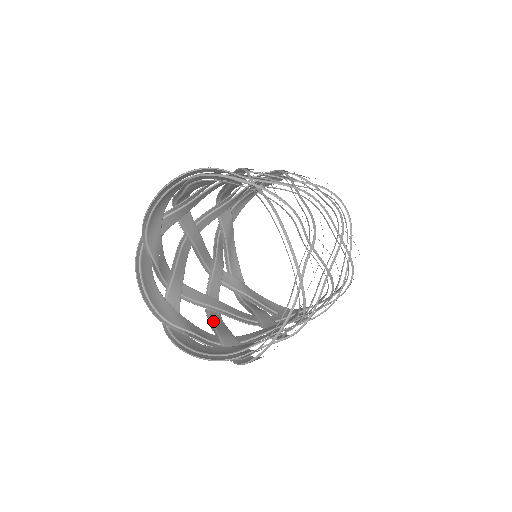
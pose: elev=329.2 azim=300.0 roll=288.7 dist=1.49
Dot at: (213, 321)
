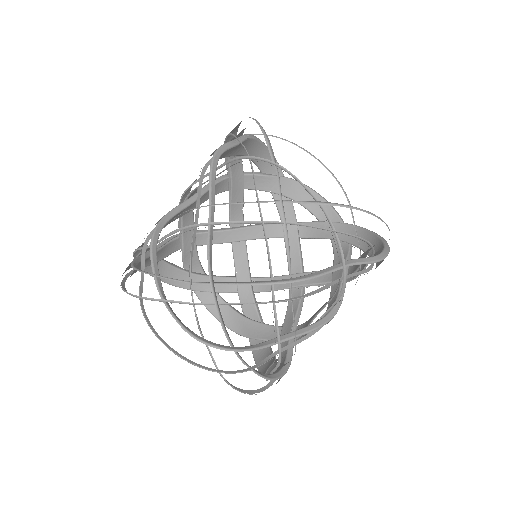
Dot at: (235, 261)
